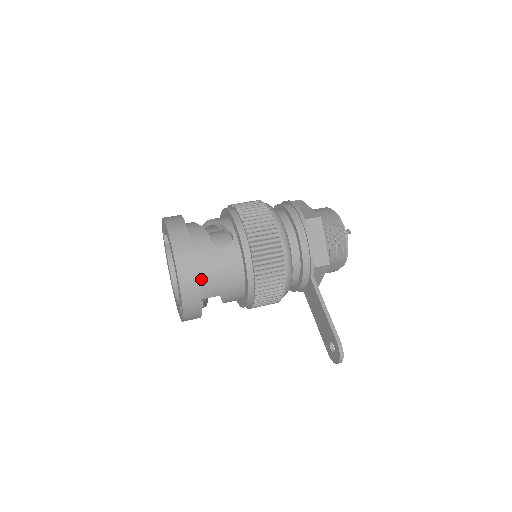
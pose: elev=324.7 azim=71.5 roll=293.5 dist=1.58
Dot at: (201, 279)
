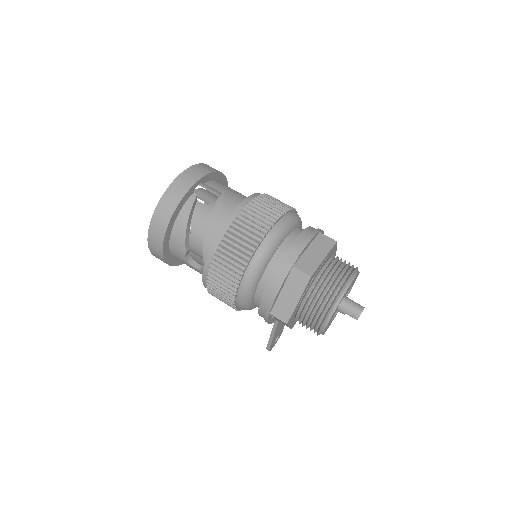
Dot at: occluded
